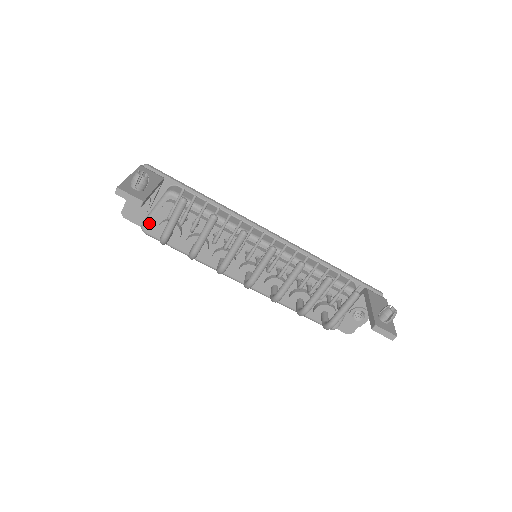
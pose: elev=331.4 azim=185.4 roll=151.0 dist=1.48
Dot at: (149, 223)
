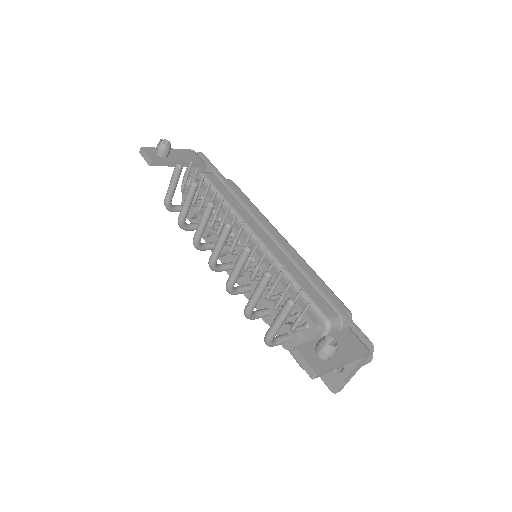
Dot at: occluded
